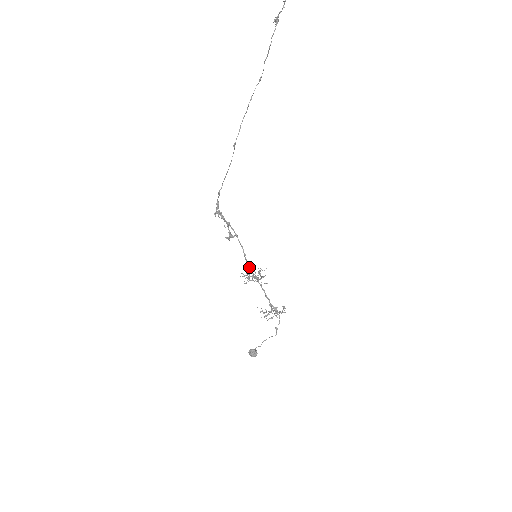
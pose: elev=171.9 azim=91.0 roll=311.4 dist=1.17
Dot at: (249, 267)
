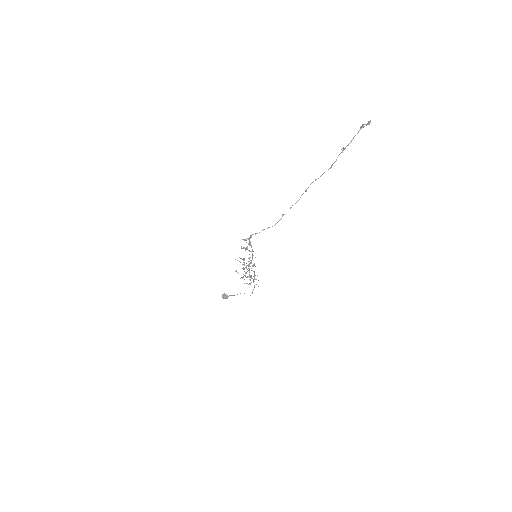
Dot at: (250, 263)
